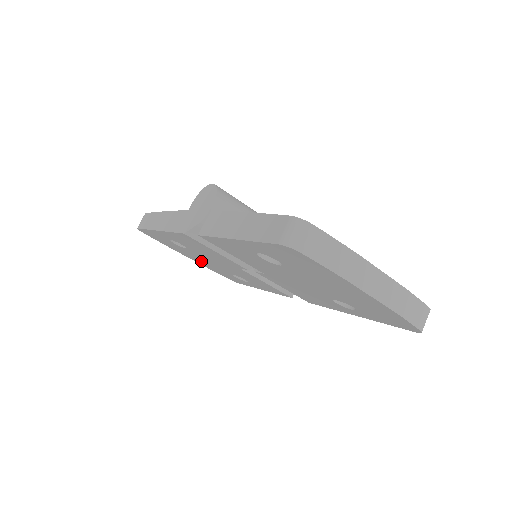
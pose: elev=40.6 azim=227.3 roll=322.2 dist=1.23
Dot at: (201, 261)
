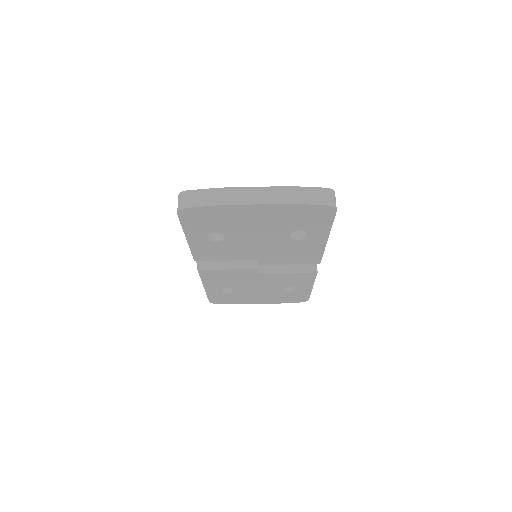
Dot at: (263, 298)
